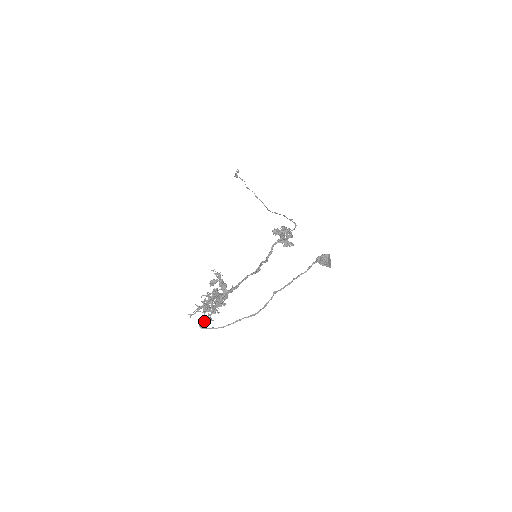
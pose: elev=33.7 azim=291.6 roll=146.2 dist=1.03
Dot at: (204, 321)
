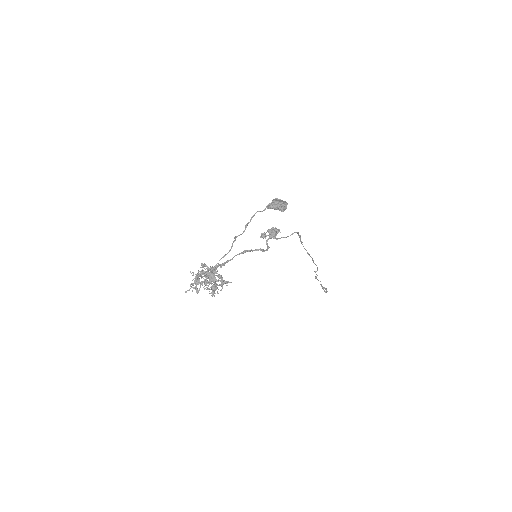
Dot at: (196, 287)
